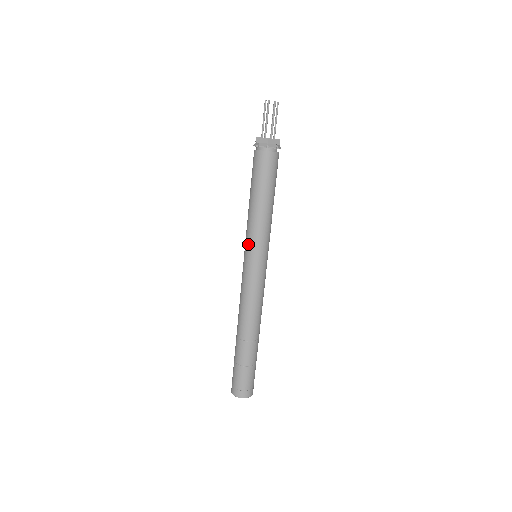
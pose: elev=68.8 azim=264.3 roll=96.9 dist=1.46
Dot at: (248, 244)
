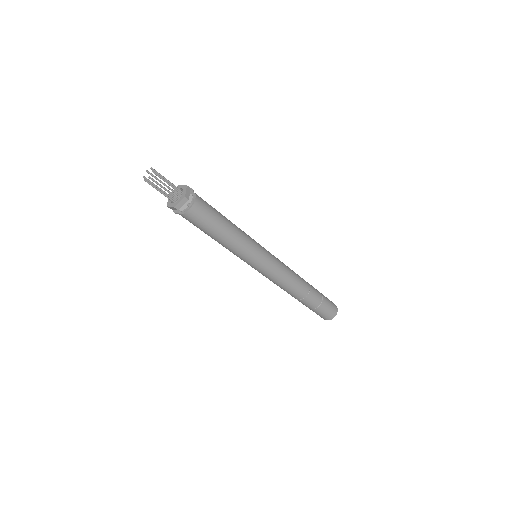
Dot at: (241, 259)
